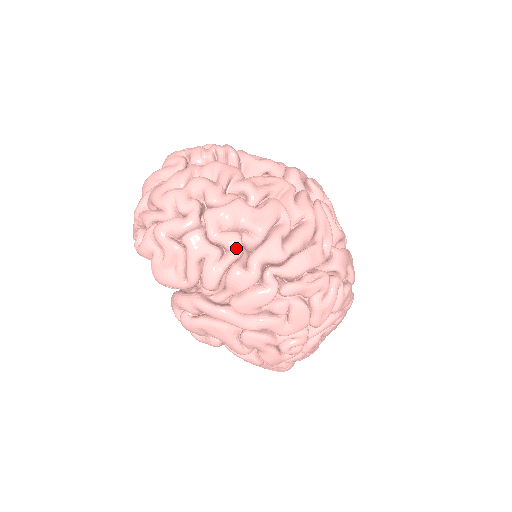
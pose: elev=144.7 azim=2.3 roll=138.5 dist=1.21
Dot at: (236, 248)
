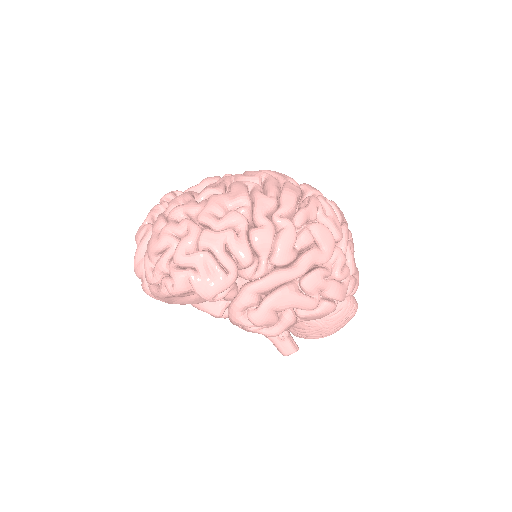
Dot at: (240, 218)
